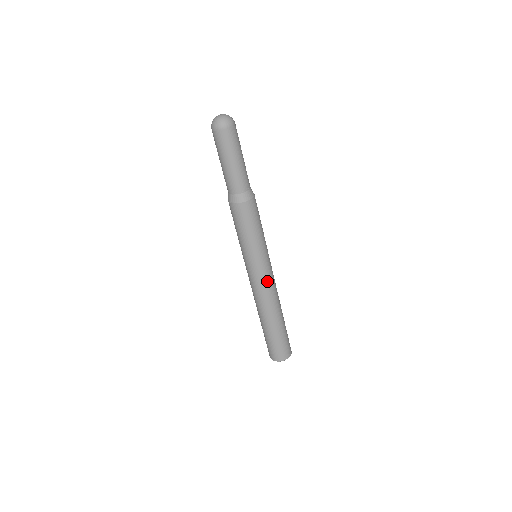
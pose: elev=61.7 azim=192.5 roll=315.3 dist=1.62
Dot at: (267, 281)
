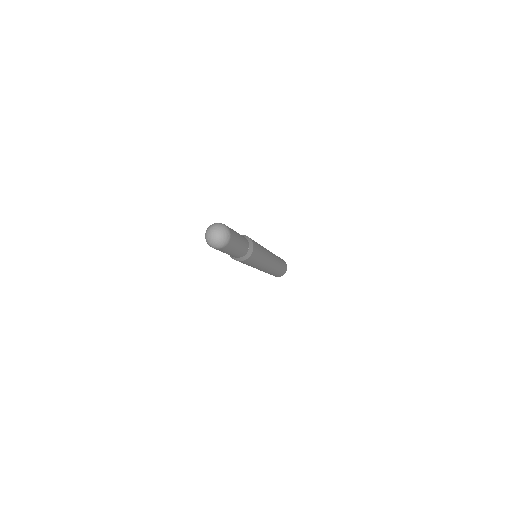
Dot at: (271, 262)
